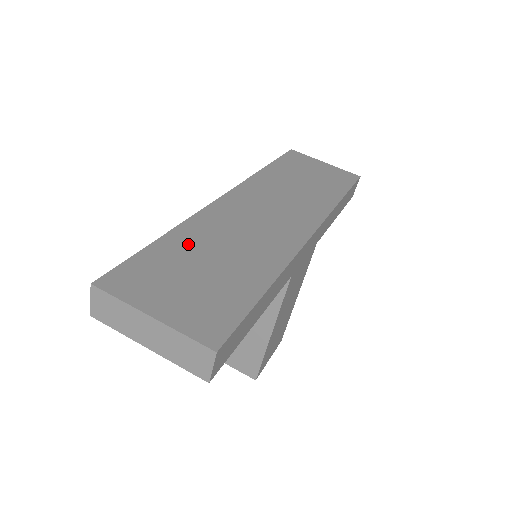
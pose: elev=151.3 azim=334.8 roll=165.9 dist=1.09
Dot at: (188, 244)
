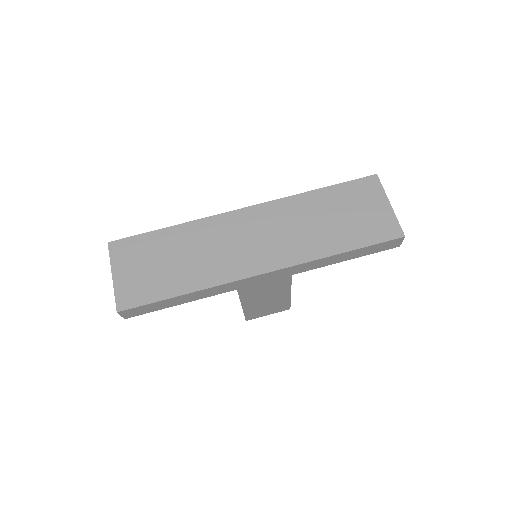
Dot at: (174, 240)
